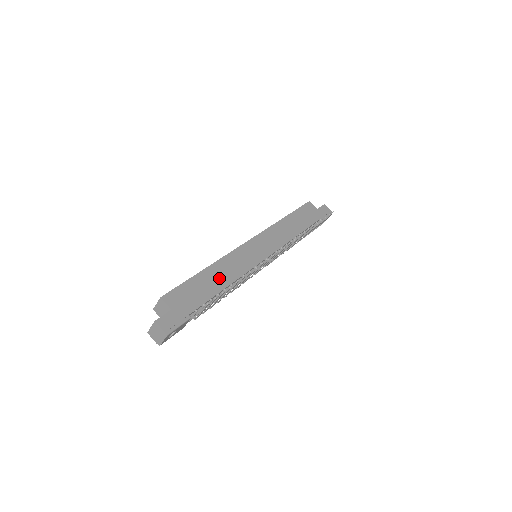
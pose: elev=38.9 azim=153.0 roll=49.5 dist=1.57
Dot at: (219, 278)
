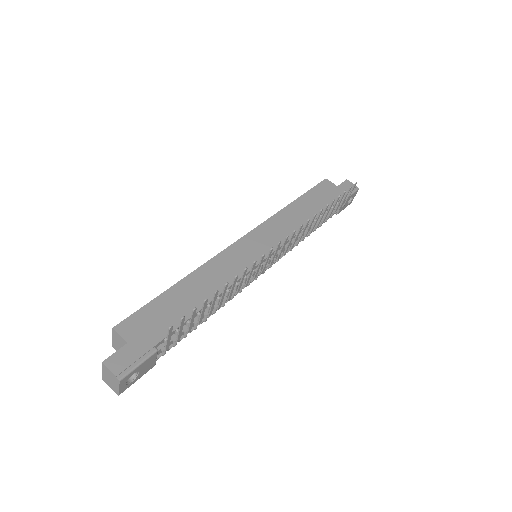
Dot at: (200, 291)
